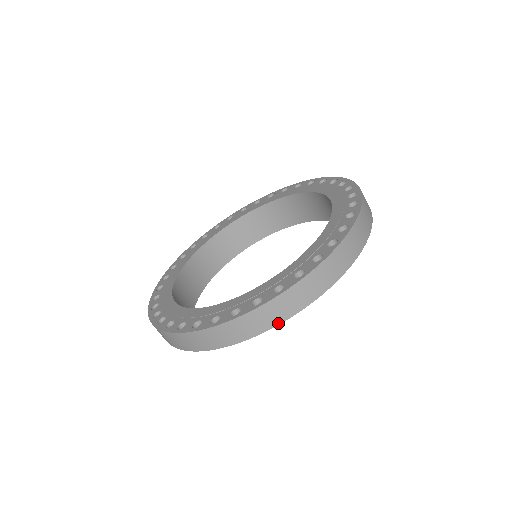
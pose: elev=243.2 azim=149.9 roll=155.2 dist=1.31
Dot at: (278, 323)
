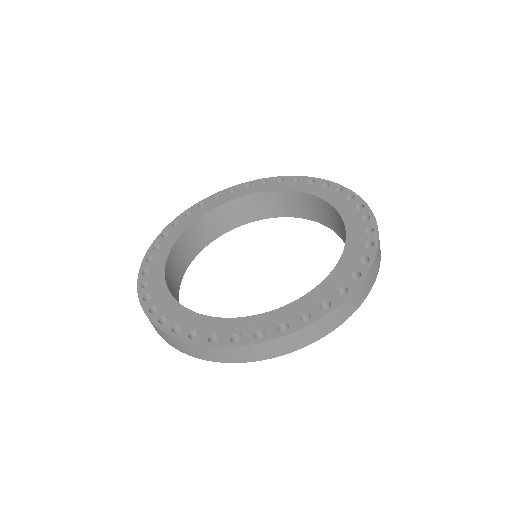
Dot at: (298, 348)
